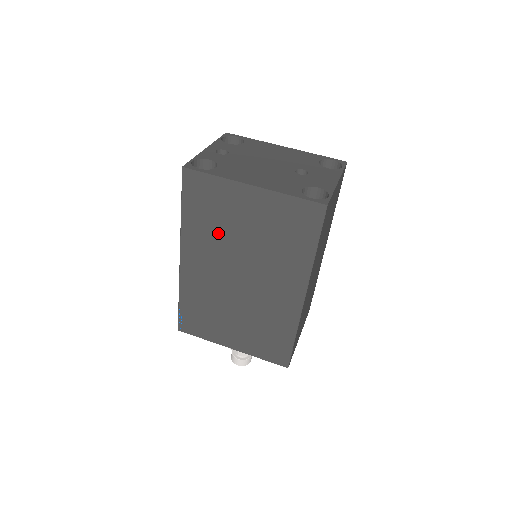
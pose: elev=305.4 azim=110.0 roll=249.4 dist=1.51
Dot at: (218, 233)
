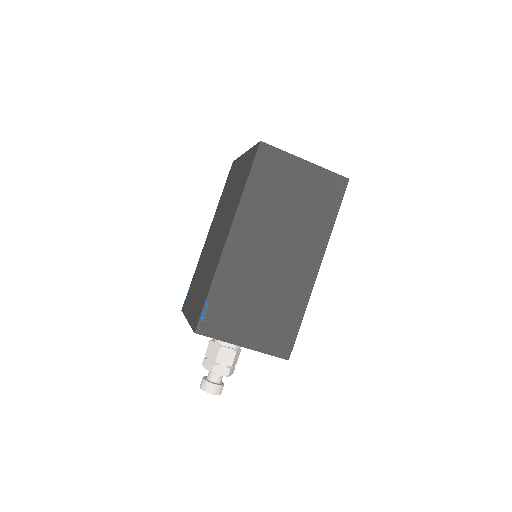
Dot at: (224, 201)
